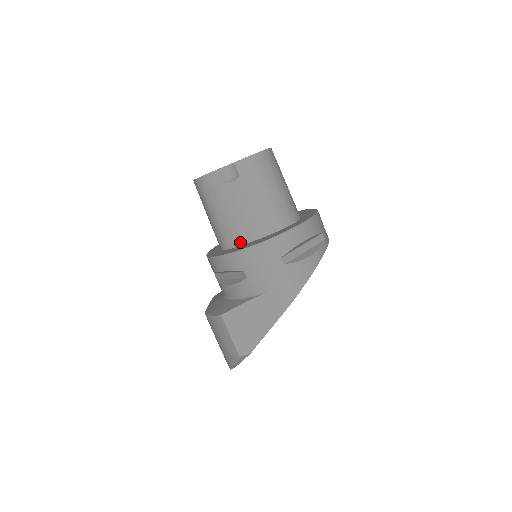
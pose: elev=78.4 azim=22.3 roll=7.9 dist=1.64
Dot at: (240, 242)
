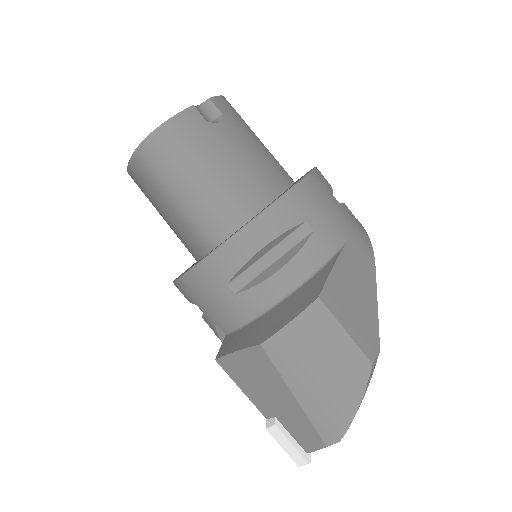
Dot at: (261, 203)
